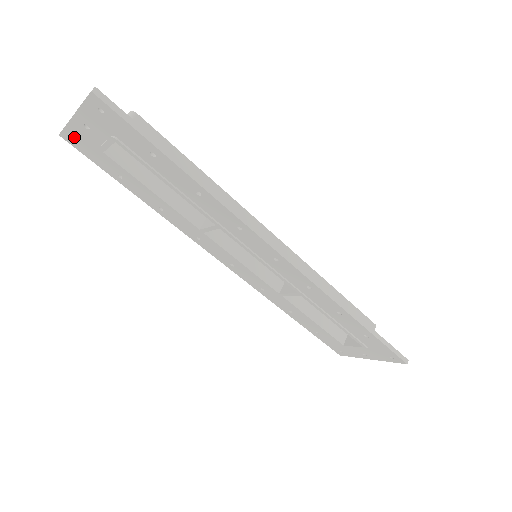
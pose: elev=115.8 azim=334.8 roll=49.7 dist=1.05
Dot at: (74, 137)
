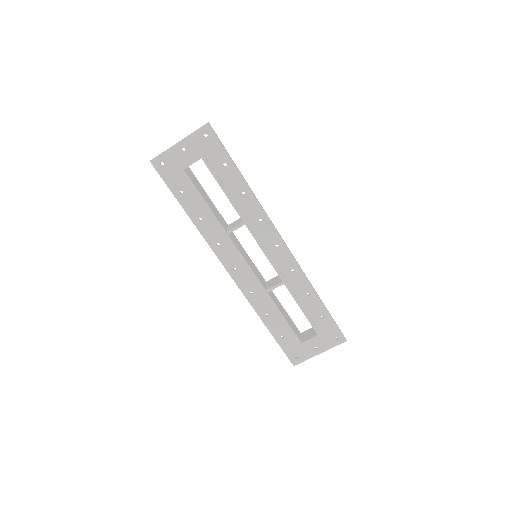
Dot at: (164, 161)
